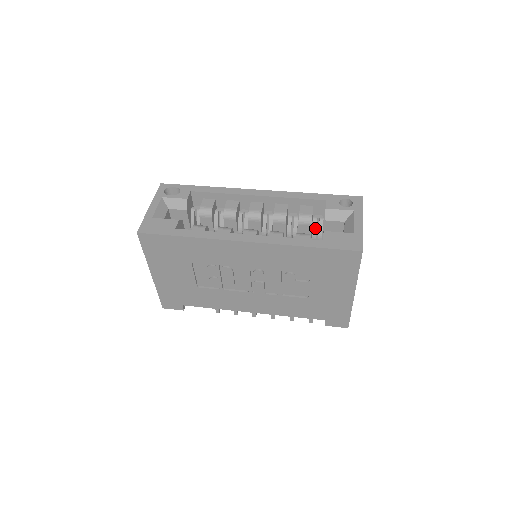
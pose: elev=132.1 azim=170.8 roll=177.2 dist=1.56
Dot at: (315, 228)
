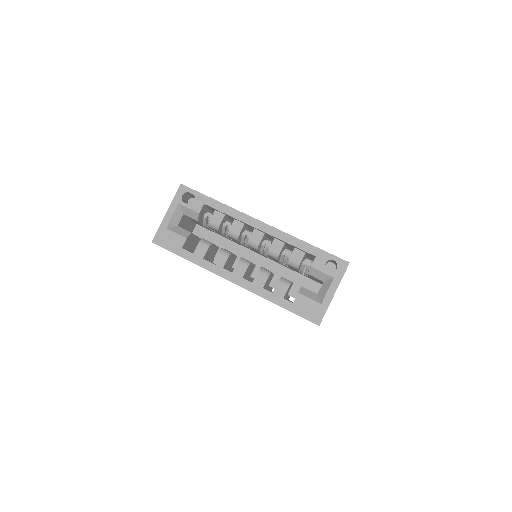
Dot at: (302, 269)
